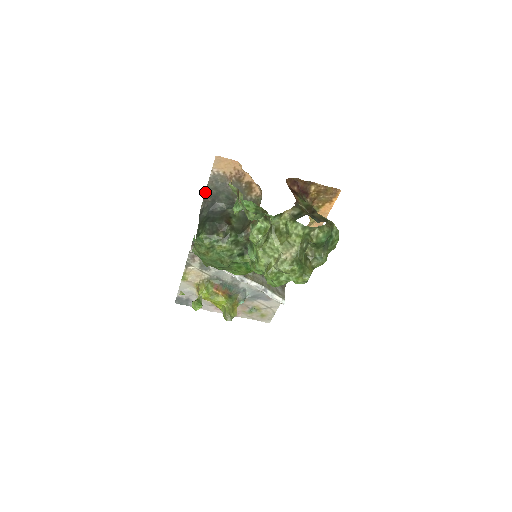
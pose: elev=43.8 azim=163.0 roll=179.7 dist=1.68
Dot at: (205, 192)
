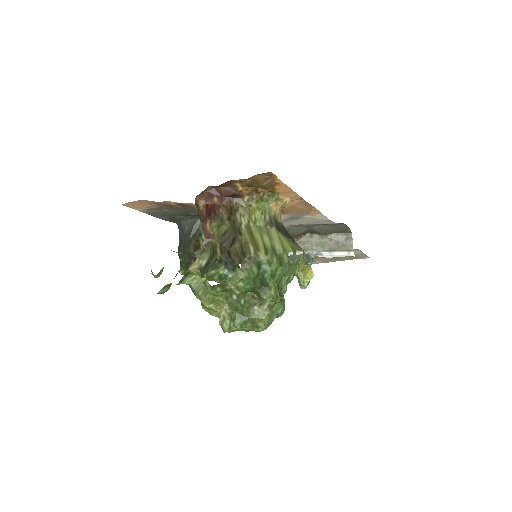
Dot at: (162, 219)
